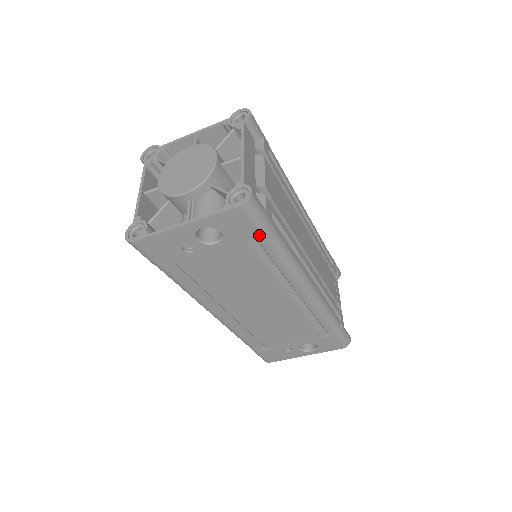
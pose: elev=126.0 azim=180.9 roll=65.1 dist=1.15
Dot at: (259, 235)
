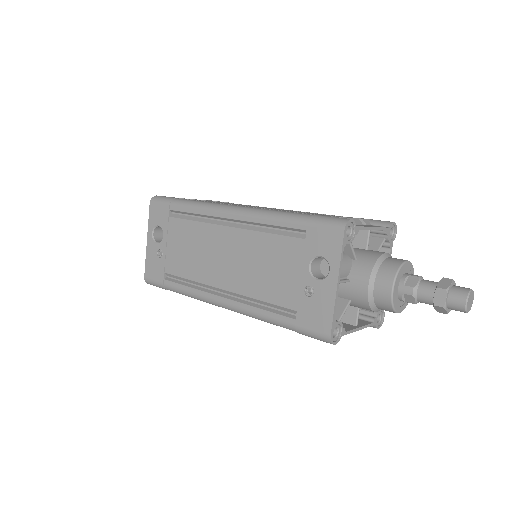
Dot at: (168, 207)
